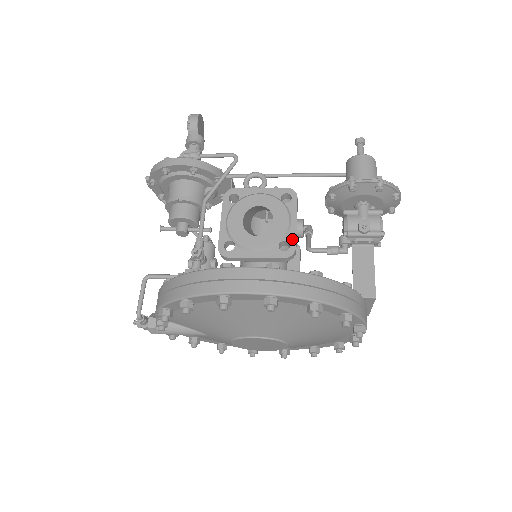
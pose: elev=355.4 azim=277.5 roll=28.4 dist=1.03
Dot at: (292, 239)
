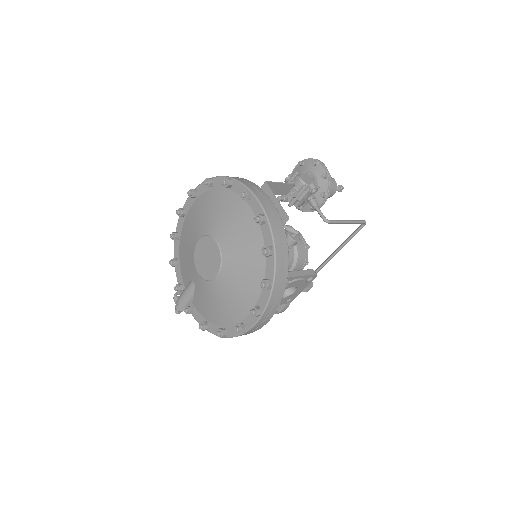
Dot at: occluded
